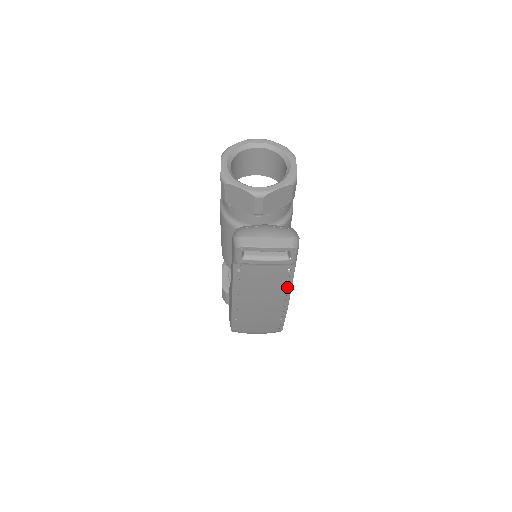
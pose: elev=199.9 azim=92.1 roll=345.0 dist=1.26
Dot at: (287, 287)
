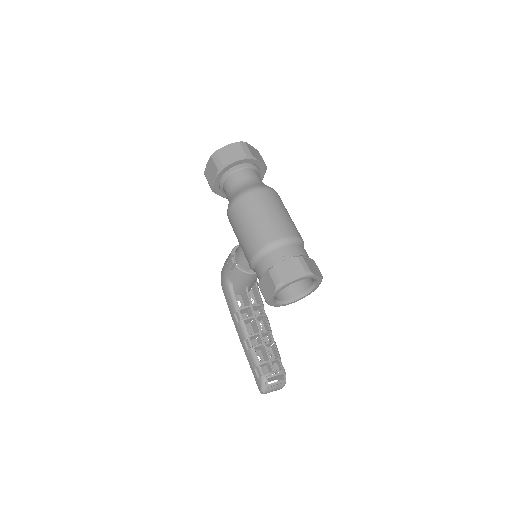
Dot at: occluded
